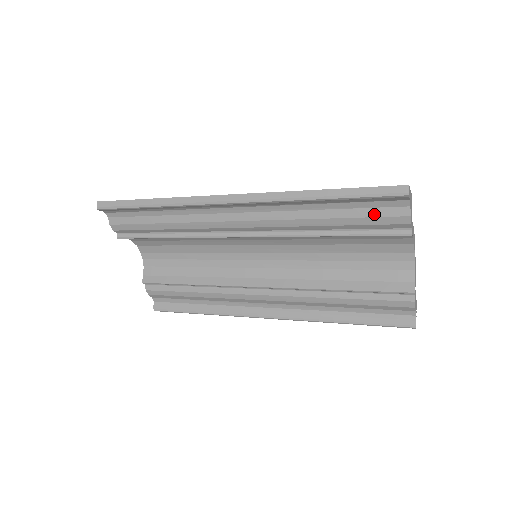
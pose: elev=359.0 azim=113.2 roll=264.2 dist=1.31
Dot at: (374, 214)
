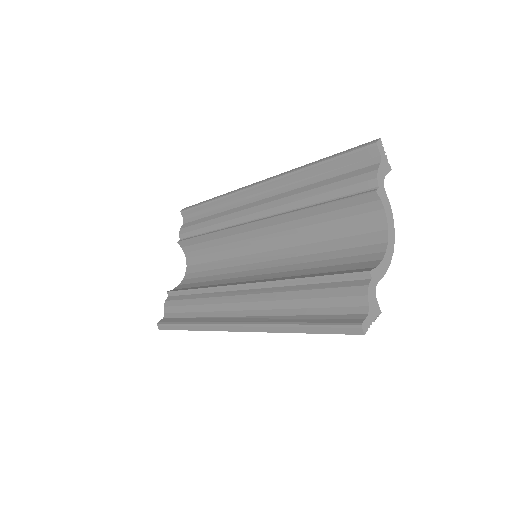
Dot at: (350, 176)
